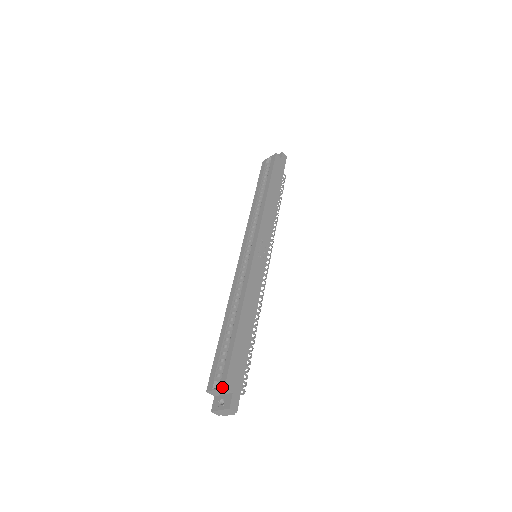
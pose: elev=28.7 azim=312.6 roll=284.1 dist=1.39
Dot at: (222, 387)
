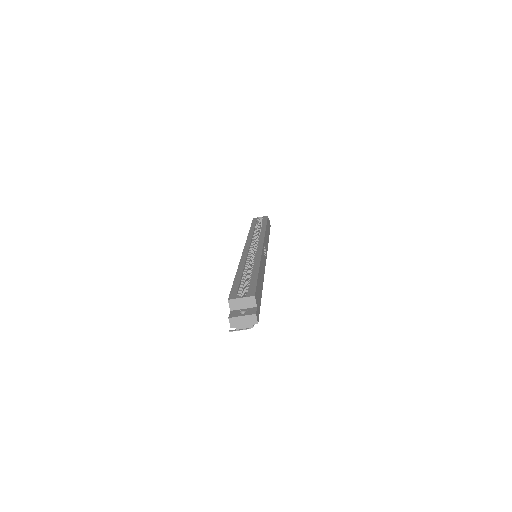
Dot at: (252, 295)
